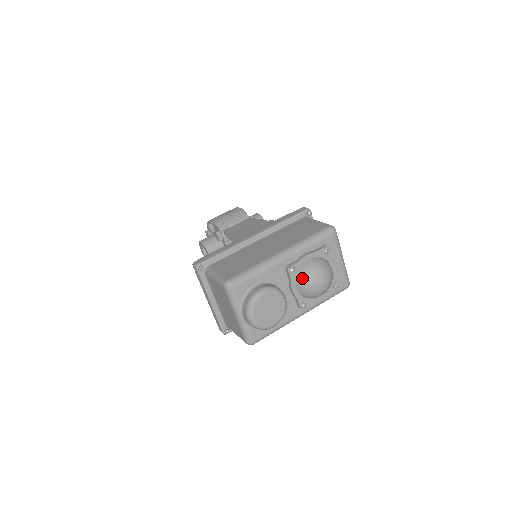
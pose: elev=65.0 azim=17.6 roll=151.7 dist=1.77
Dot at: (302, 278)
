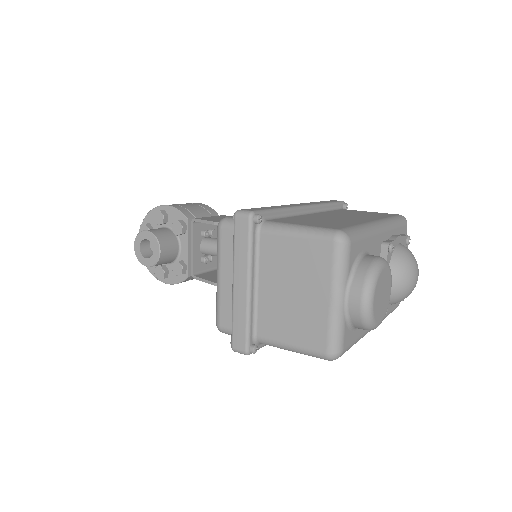
Dot at: (399, 264)
